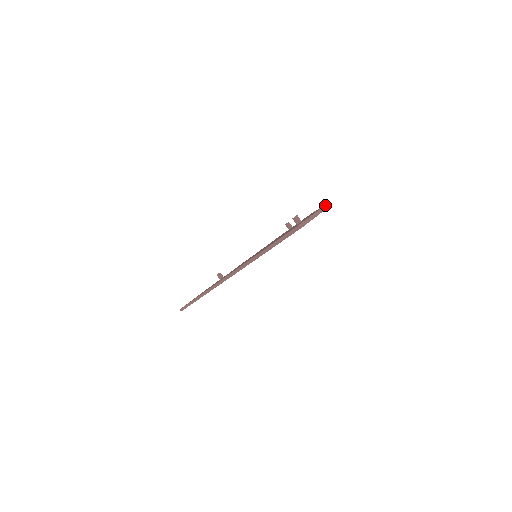
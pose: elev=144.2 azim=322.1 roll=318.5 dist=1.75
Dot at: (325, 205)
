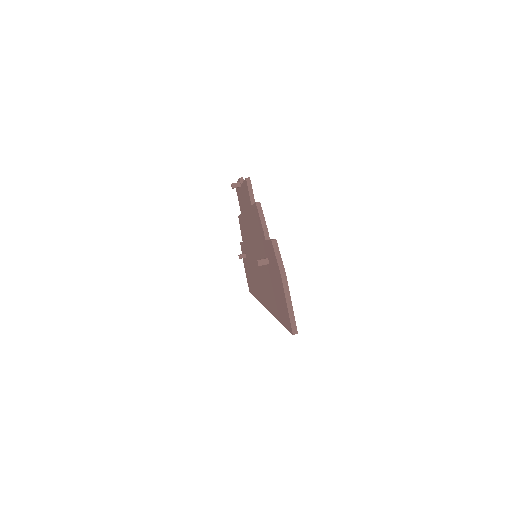
Dot at: (279, 268)
